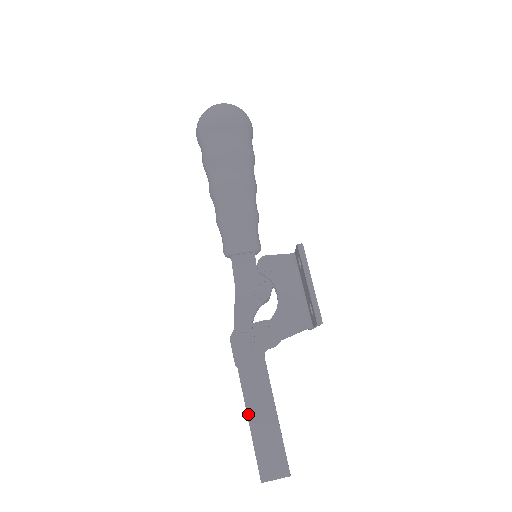
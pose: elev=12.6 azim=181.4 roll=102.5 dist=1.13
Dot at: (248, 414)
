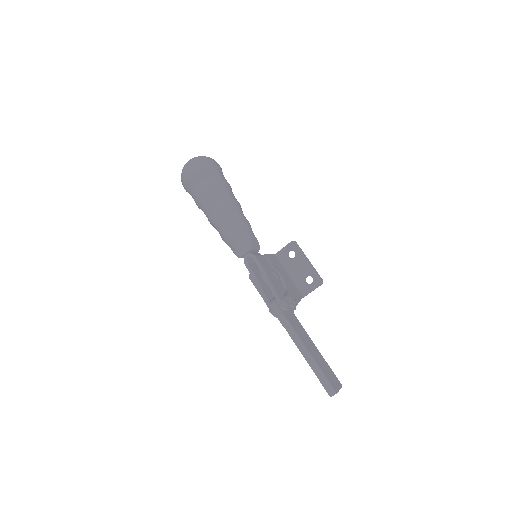
Dot at: (309, 351)
